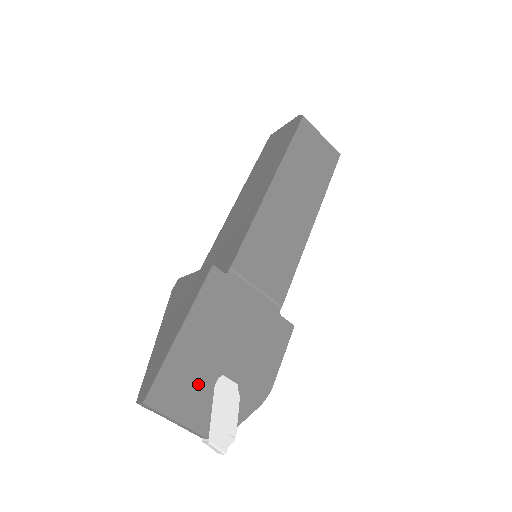
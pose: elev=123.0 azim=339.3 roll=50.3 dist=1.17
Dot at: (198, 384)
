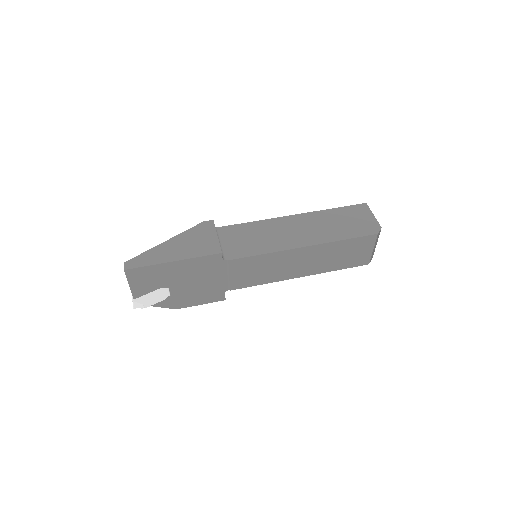
Dot at: (154, 282)
